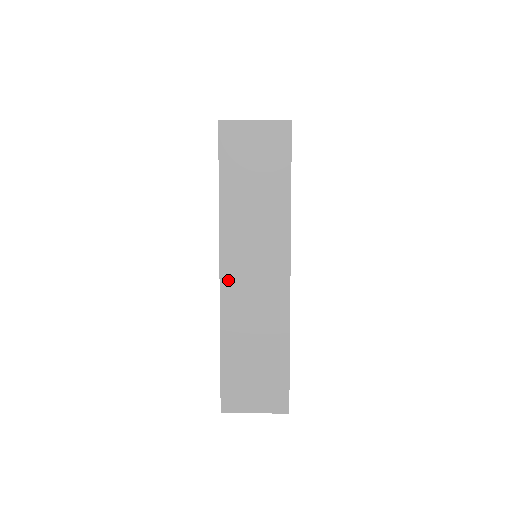
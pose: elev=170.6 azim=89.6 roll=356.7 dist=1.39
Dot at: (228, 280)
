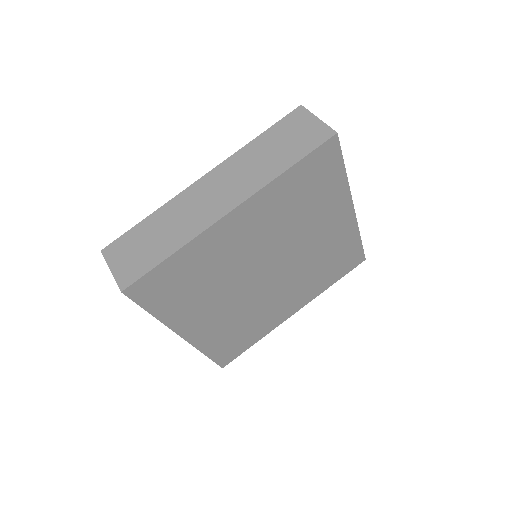
Dot at: occluded
